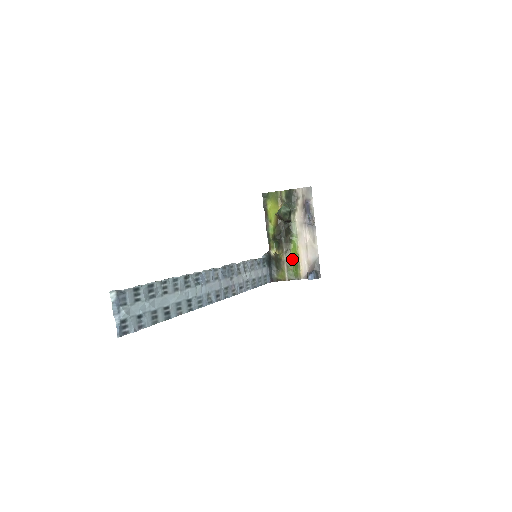
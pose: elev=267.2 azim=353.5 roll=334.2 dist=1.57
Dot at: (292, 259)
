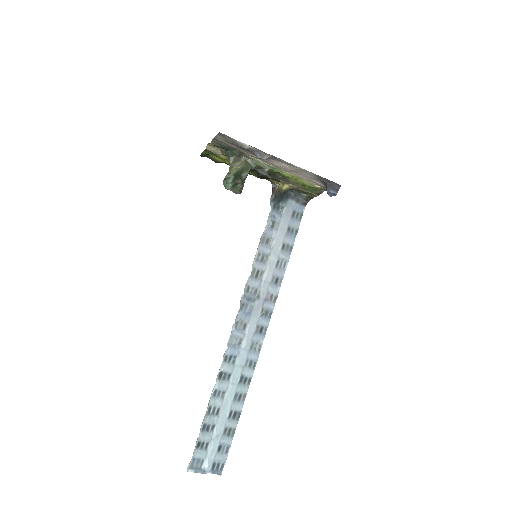
Dot at: (298, 181)
